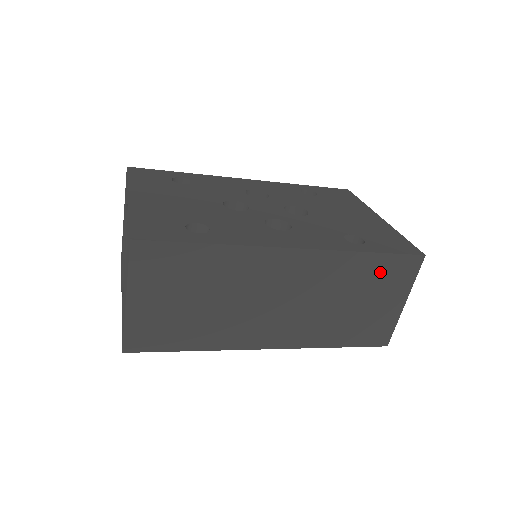
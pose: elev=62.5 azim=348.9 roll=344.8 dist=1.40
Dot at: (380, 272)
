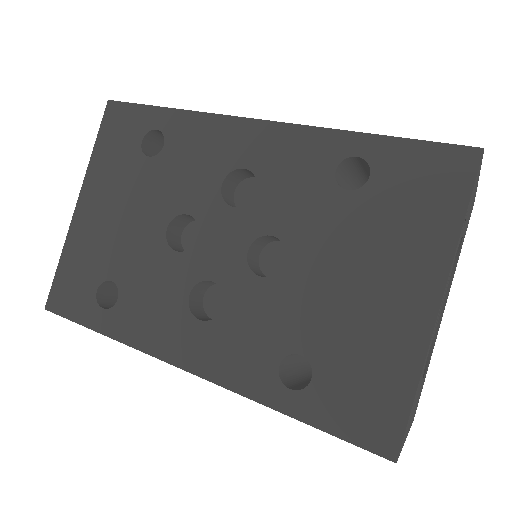
Dot at: occluded
